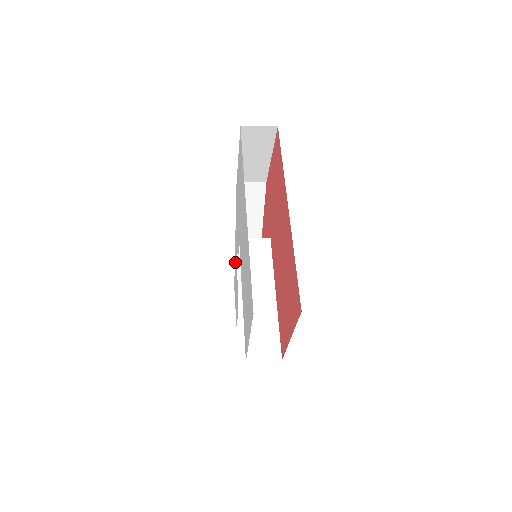
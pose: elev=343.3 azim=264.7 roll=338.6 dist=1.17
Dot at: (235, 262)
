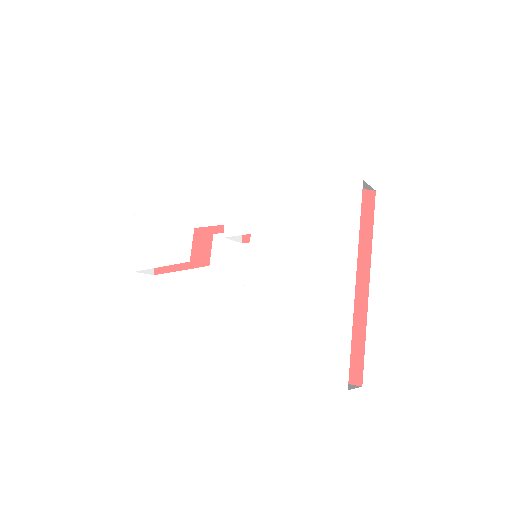
Dot at: (178, 208)
